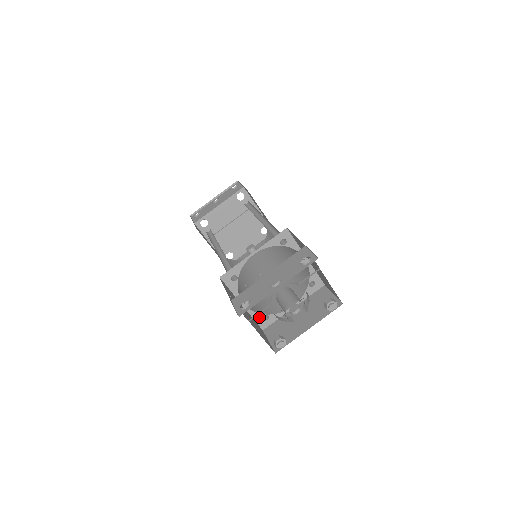
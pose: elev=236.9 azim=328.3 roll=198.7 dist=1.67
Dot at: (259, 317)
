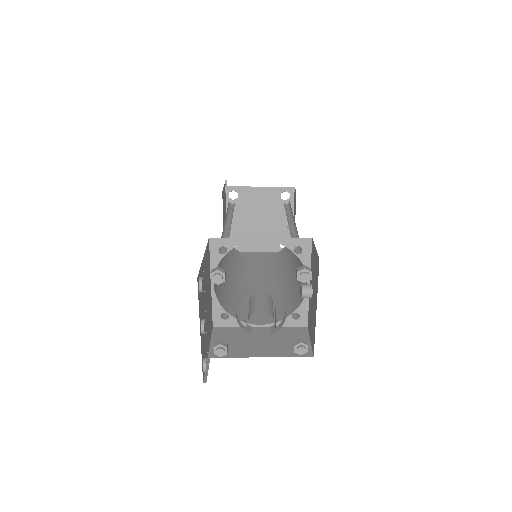
Dot at: (289, 321)
